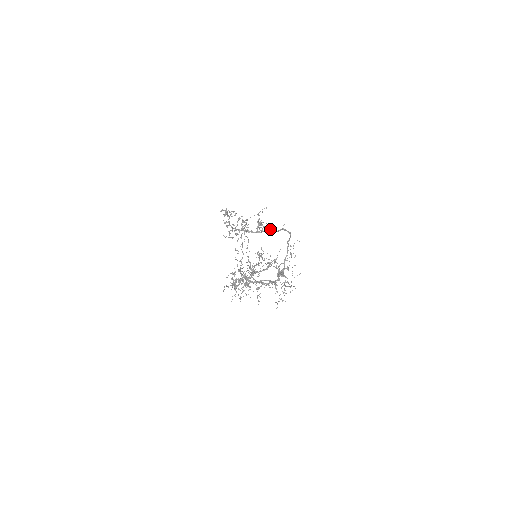
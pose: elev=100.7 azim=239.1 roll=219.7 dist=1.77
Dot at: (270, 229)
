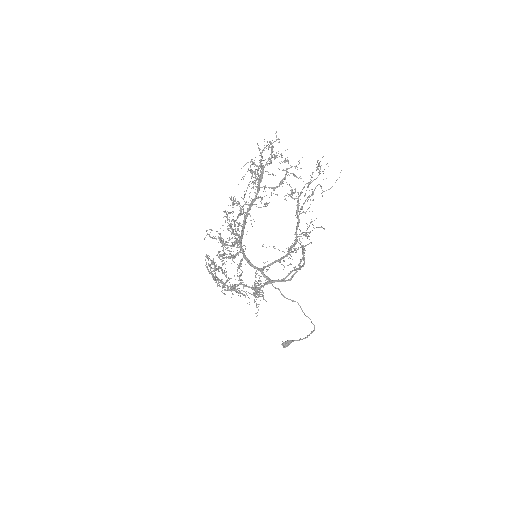
Dot at: occluded
